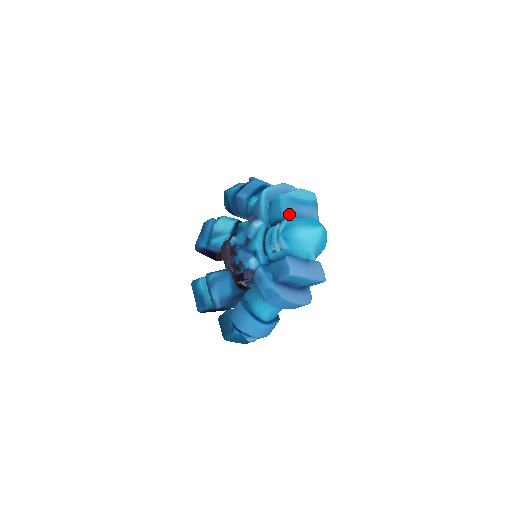
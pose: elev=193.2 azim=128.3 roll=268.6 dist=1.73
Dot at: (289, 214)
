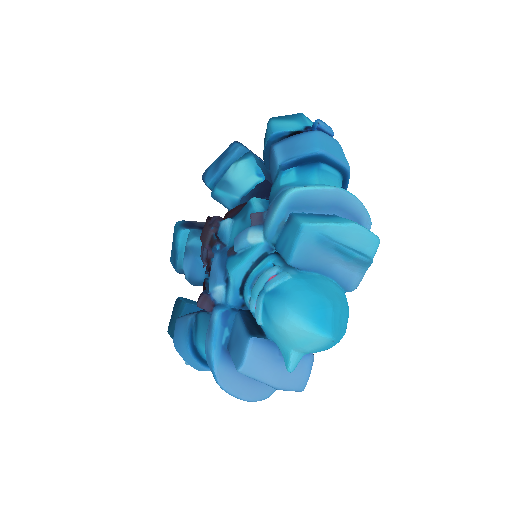
Dot at: (303, 264)
